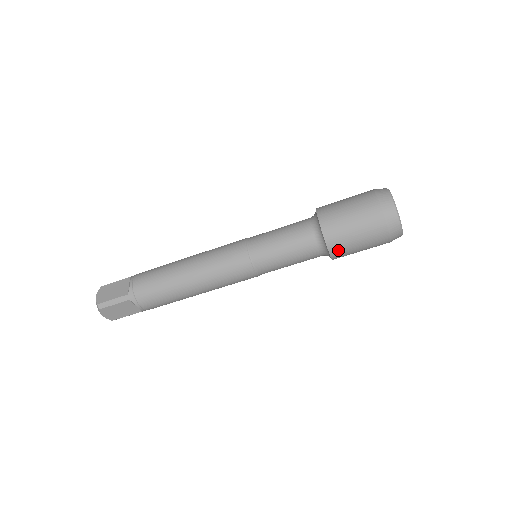
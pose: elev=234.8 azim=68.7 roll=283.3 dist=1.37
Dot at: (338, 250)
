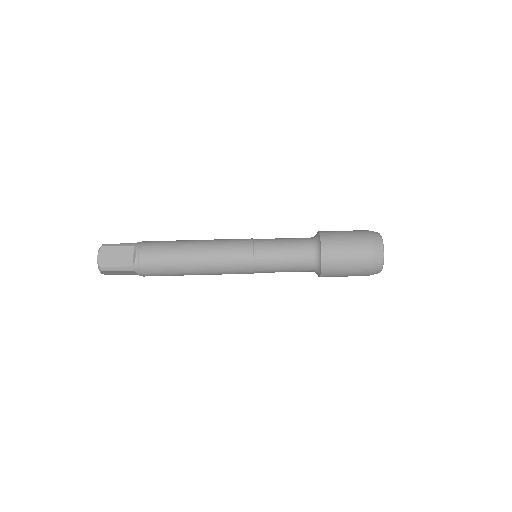
Dot at: (327, 276)
